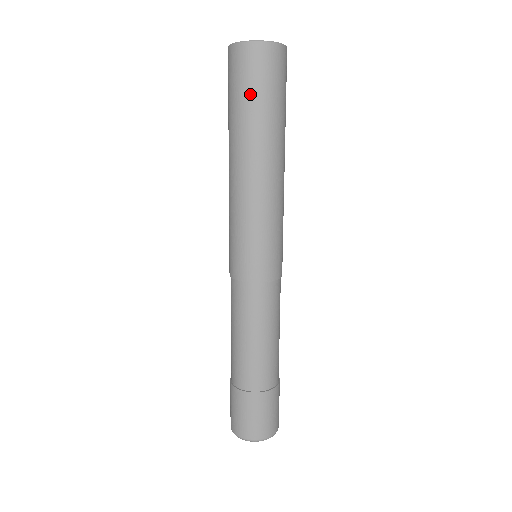
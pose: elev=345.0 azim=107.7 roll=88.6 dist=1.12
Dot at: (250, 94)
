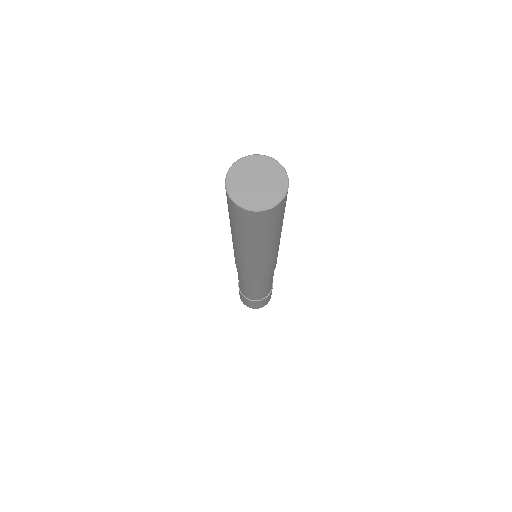
Dot at: (276, 224)
